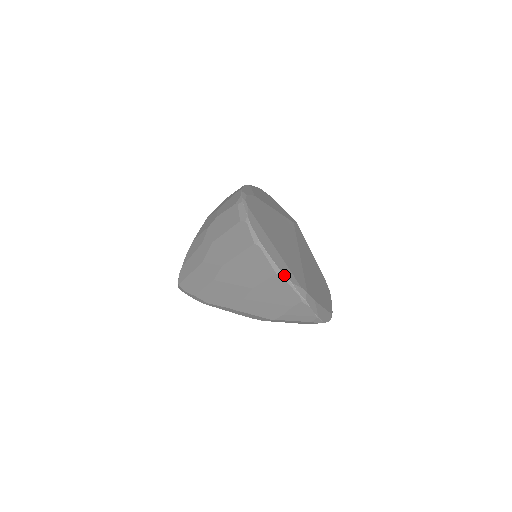
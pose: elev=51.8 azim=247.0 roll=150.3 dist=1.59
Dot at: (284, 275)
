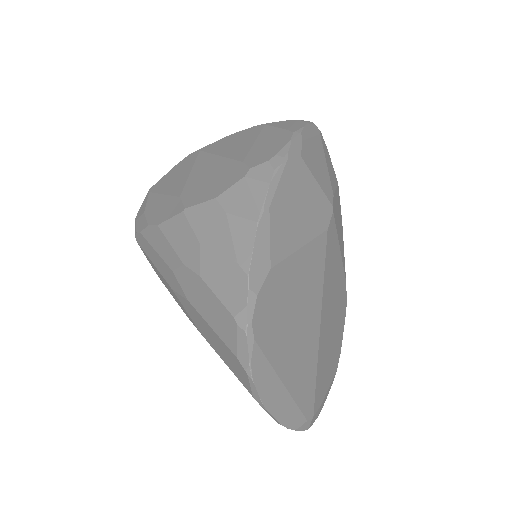
Dot at: (287, 428)
